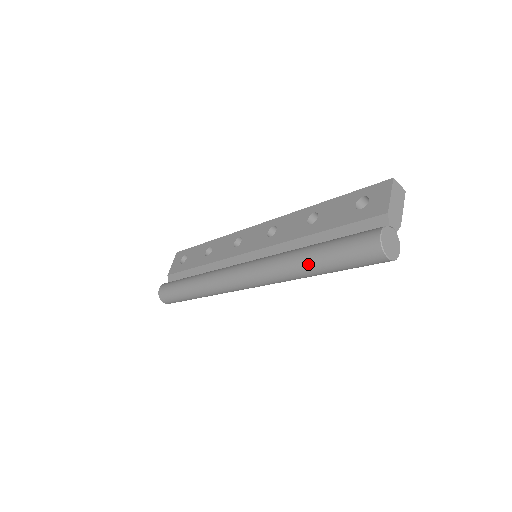
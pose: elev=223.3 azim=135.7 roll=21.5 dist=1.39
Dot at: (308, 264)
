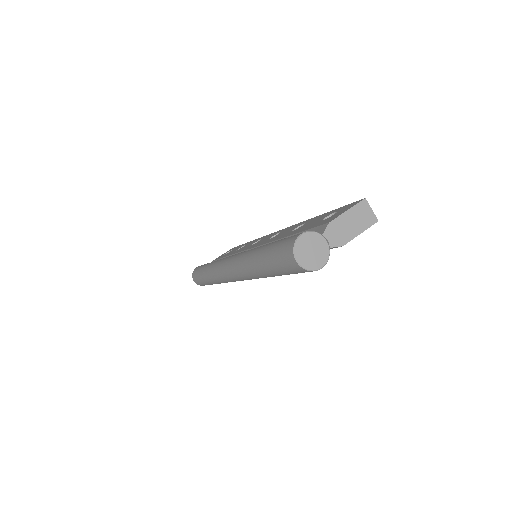
Dot at: (256, 256)
